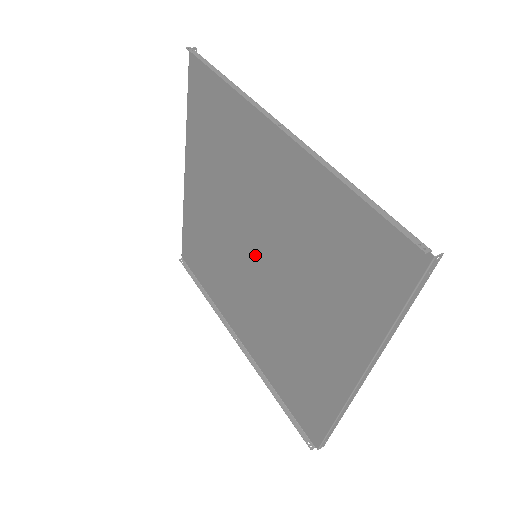
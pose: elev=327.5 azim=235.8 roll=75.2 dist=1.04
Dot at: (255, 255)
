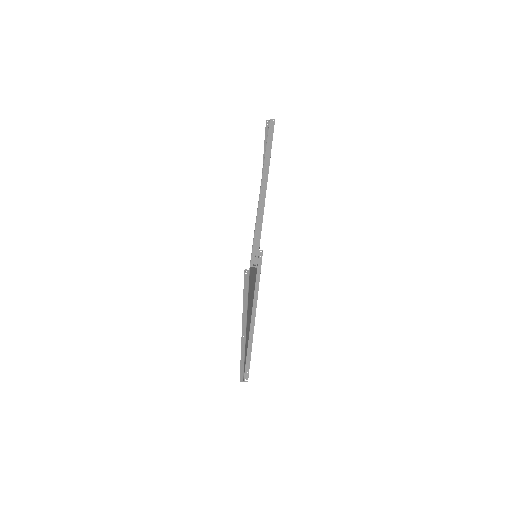
Dot at: occluded
